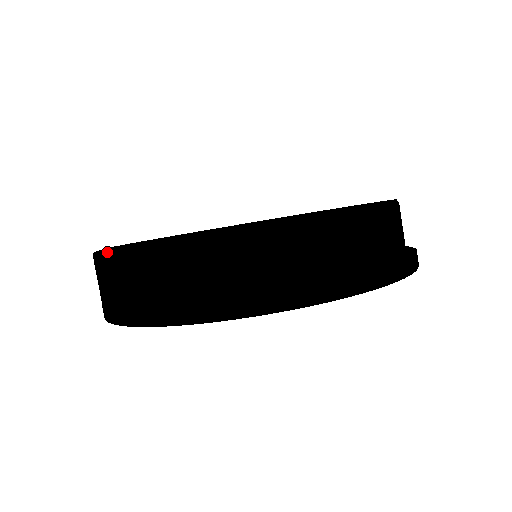
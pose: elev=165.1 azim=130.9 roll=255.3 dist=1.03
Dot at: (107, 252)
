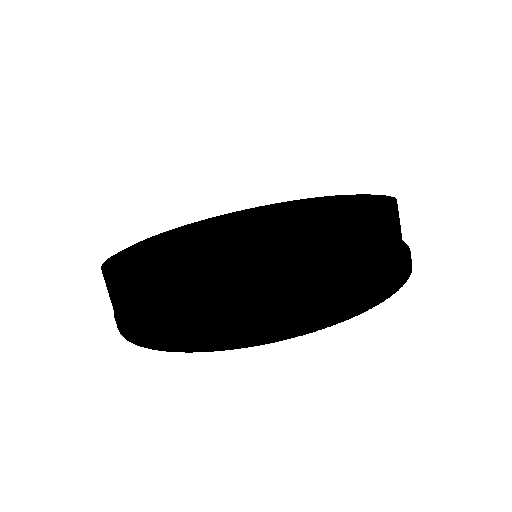
Dot at: (247, 265)
